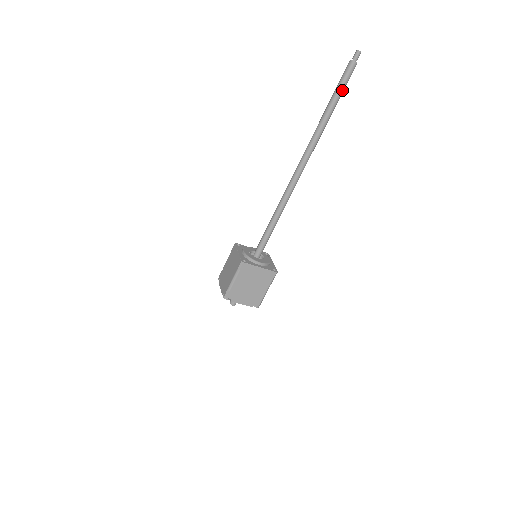
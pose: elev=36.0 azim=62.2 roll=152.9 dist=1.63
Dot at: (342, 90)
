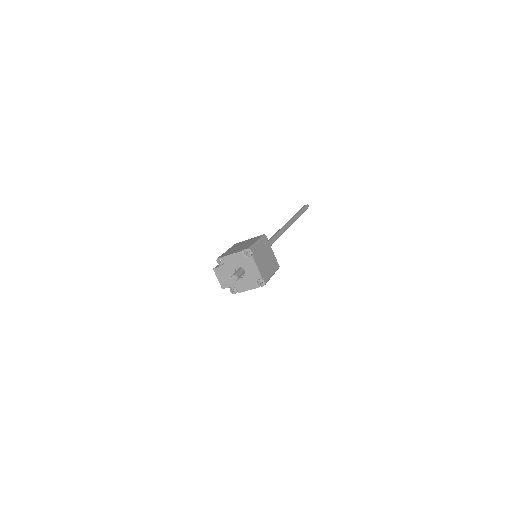
Dot at: (303, 212)
